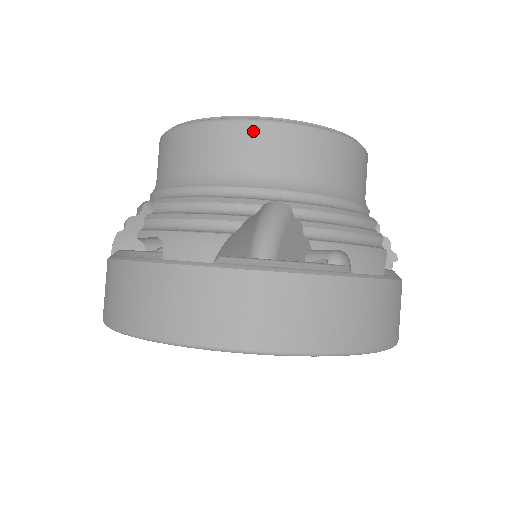
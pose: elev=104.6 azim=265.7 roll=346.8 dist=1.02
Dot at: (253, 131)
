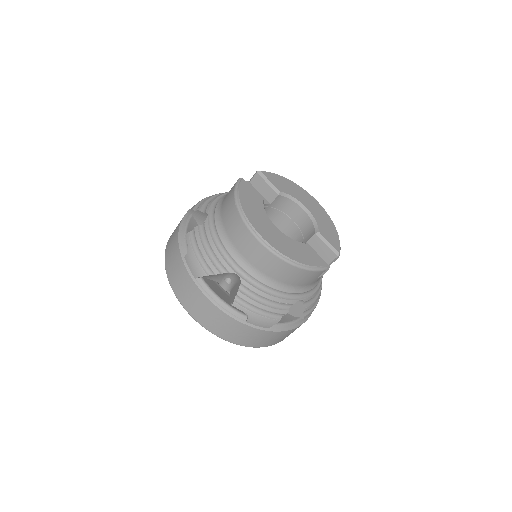
Dot at: (251, 239)
